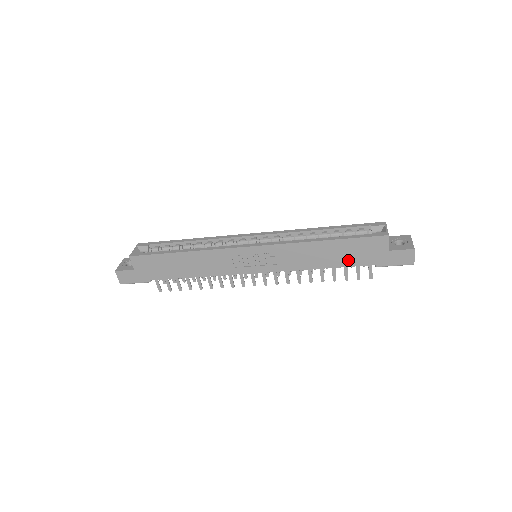
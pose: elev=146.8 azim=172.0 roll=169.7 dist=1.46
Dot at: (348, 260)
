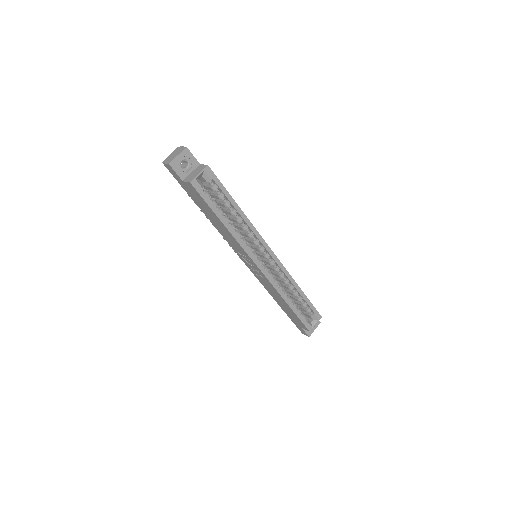
Dot at: (284, 309)
